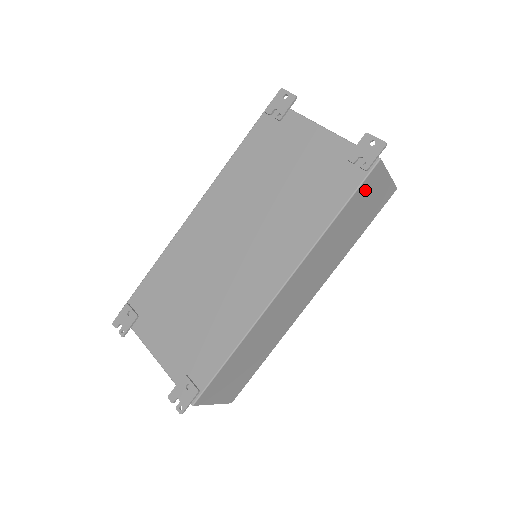
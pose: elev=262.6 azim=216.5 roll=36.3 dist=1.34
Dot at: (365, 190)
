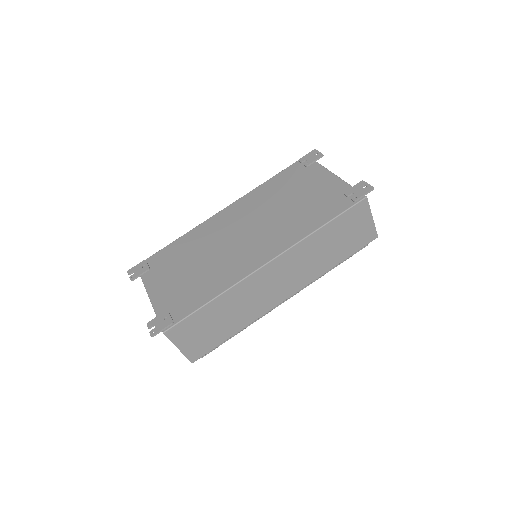
Dot at: (350, 218)
